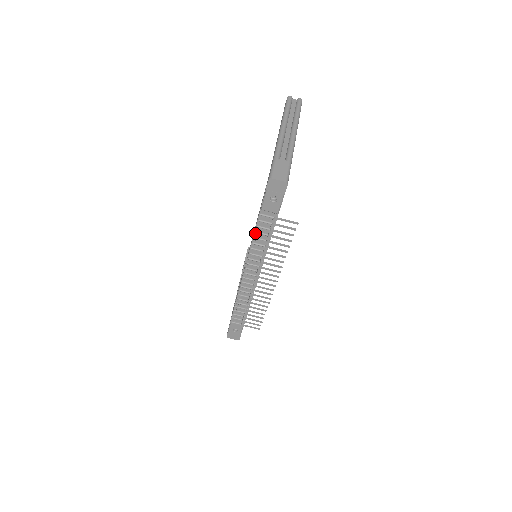
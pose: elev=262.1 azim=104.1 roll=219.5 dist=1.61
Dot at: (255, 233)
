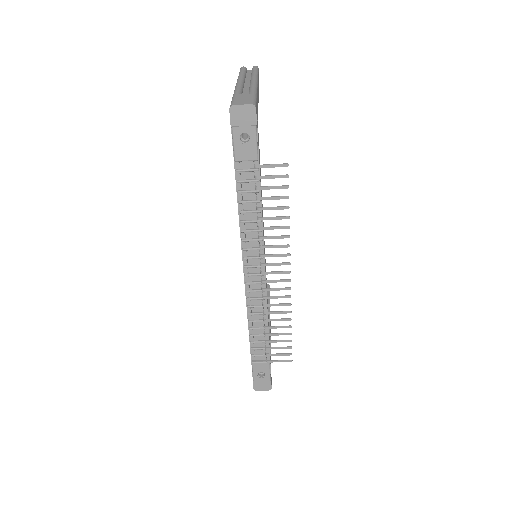
Dot at: (239, 205)
